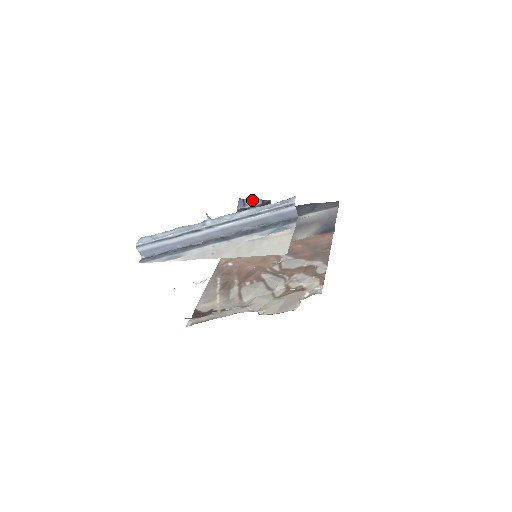
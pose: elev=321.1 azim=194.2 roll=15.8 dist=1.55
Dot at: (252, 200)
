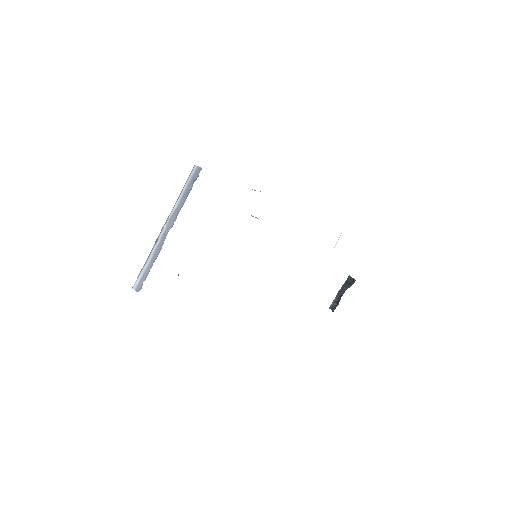
Dot at: occluded
